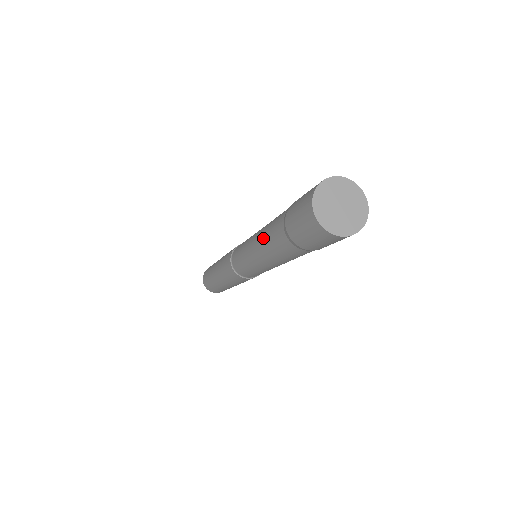
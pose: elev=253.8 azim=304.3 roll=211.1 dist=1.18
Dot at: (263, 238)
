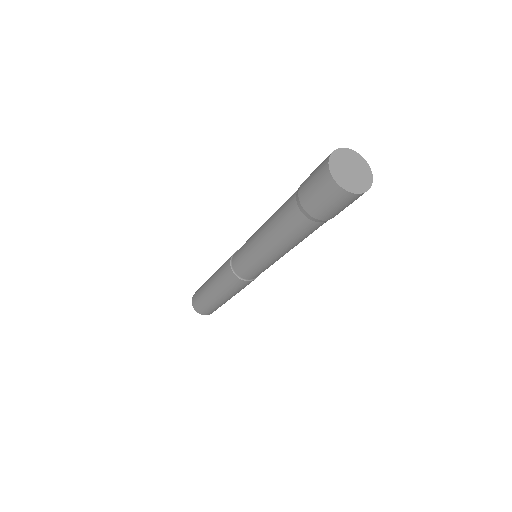
Dot at: (276, 211)
